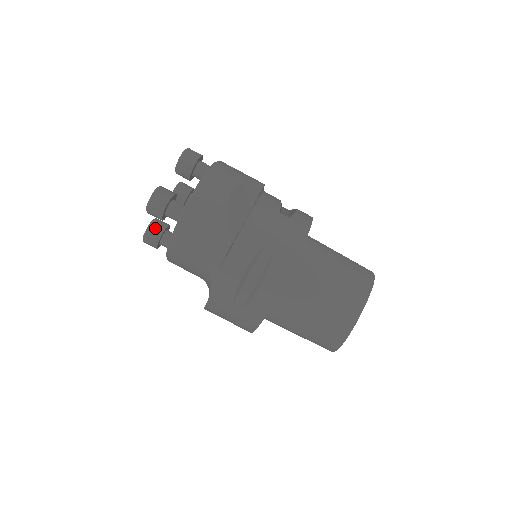
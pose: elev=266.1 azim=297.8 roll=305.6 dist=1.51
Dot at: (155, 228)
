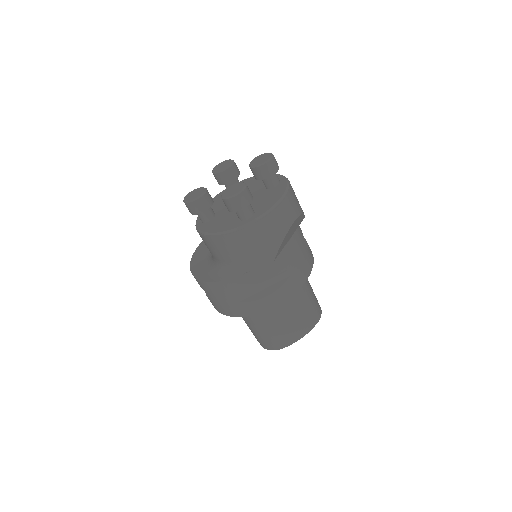
Dot at: (205, 200)
